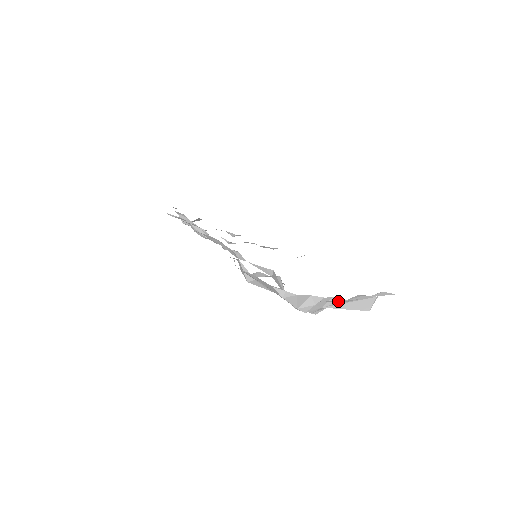
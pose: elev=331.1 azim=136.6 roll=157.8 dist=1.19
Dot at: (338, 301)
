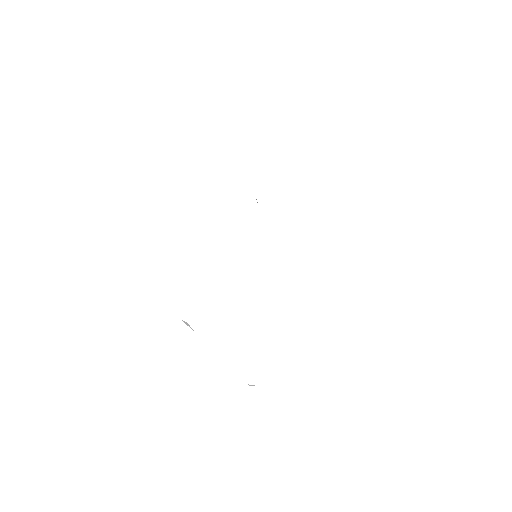
Dot at: occluded
